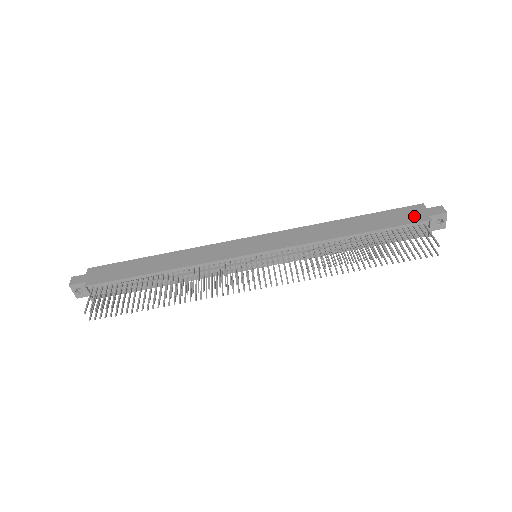
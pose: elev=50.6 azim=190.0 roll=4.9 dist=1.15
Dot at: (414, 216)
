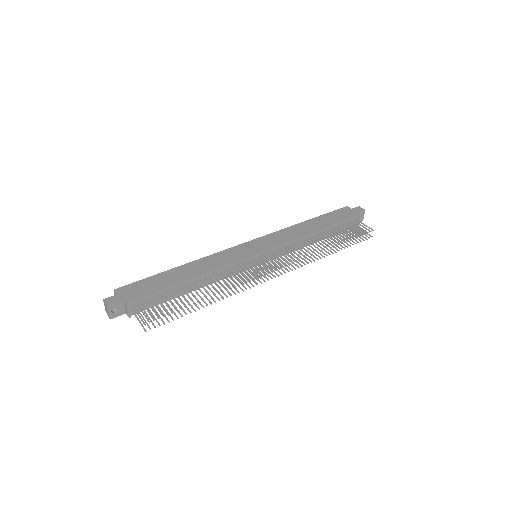
Dot at: (348, 214)
